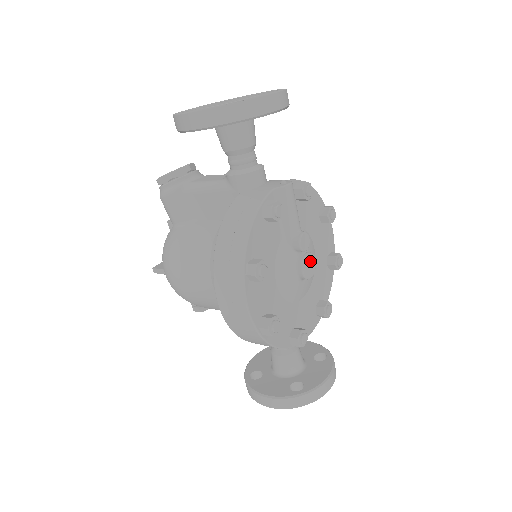
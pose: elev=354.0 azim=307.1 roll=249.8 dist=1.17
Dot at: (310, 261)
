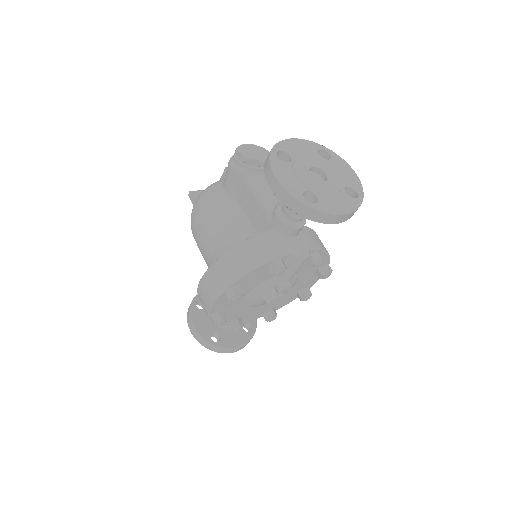
Dot at: (280, 298)
